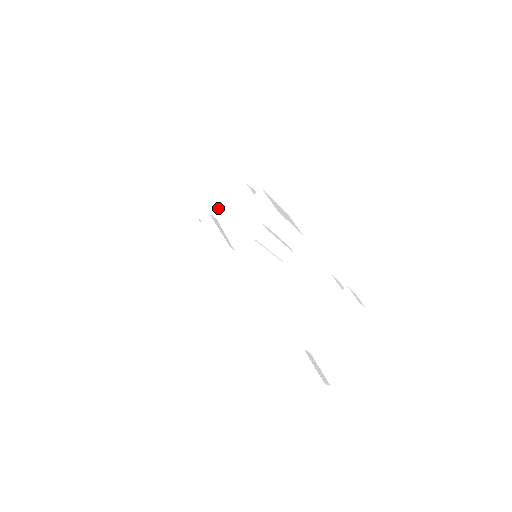
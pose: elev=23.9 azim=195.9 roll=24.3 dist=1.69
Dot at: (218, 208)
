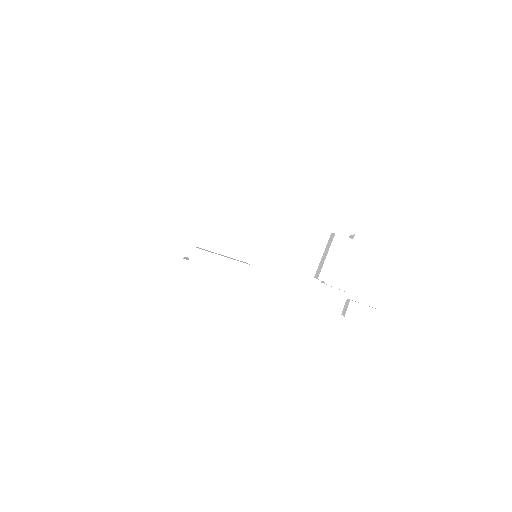
Dot at: (203, 236)
